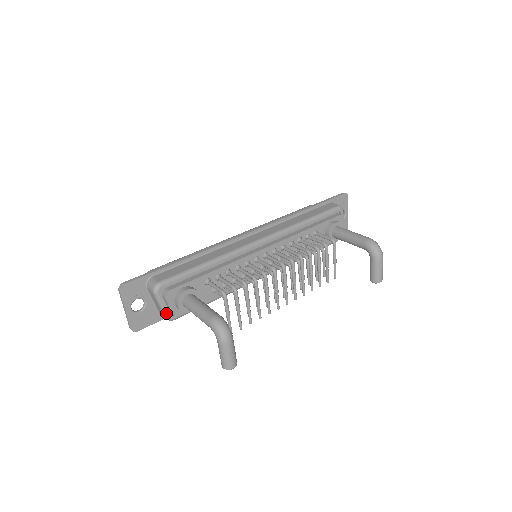
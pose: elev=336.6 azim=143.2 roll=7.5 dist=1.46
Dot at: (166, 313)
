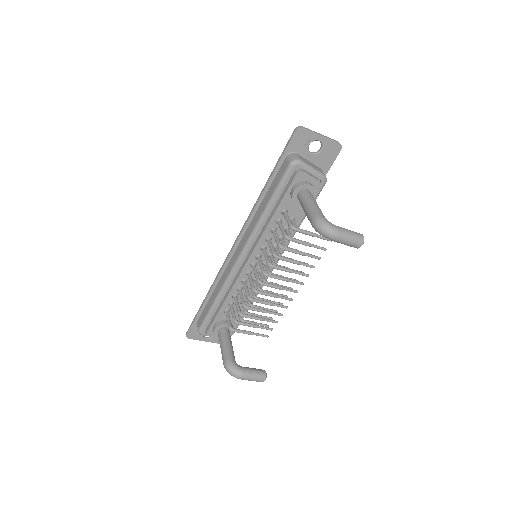
Dot at: occluded
